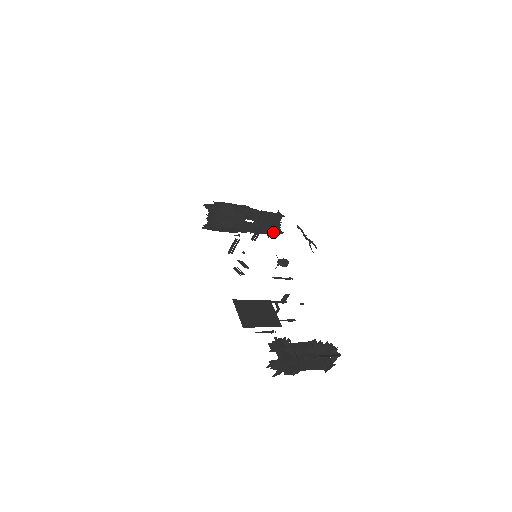
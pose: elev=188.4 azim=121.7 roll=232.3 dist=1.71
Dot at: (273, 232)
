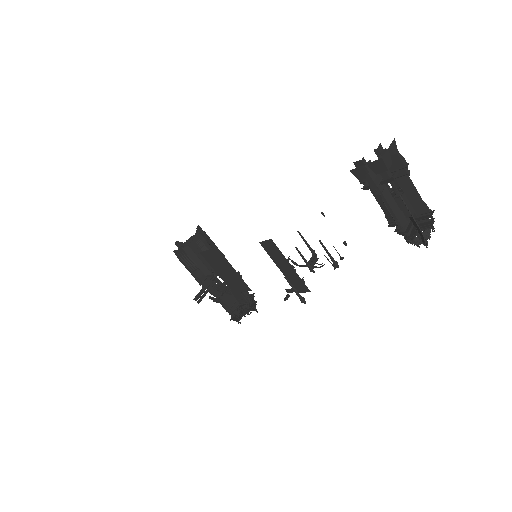
Dot at: (249, 299)
